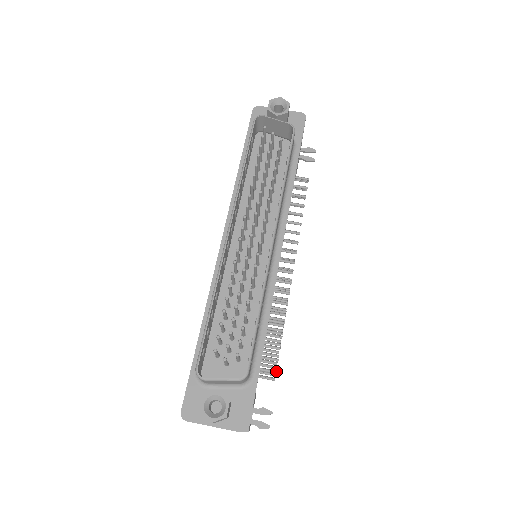
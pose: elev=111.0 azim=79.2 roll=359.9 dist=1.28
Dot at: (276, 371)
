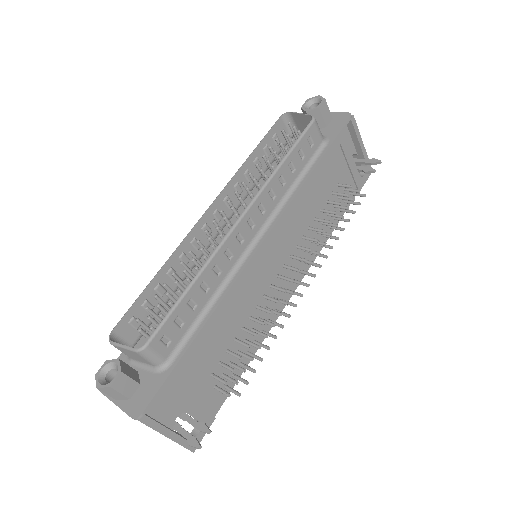
Dot at: (225, 381)
